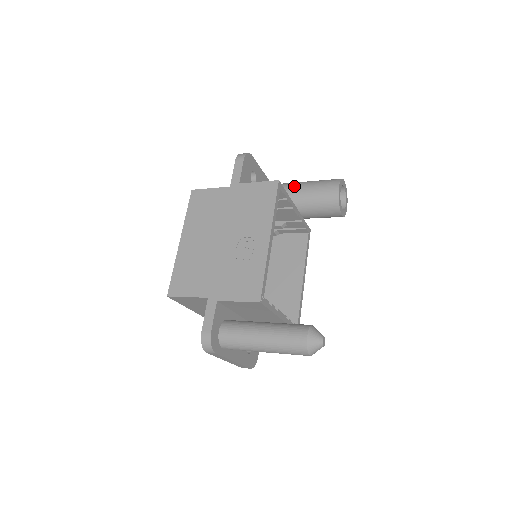
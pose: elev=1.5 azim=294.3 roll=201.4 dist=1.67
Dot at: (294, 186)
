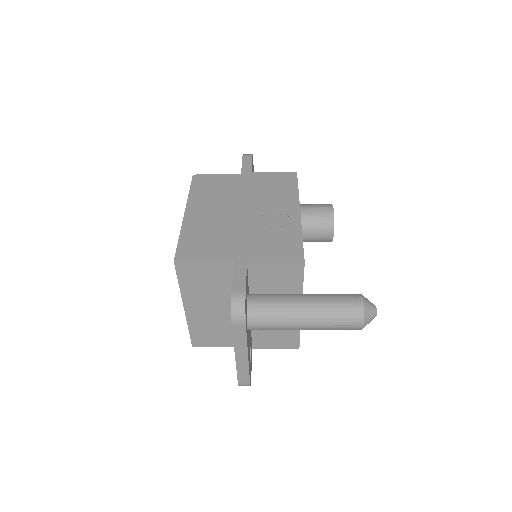
Dot at: occluded
